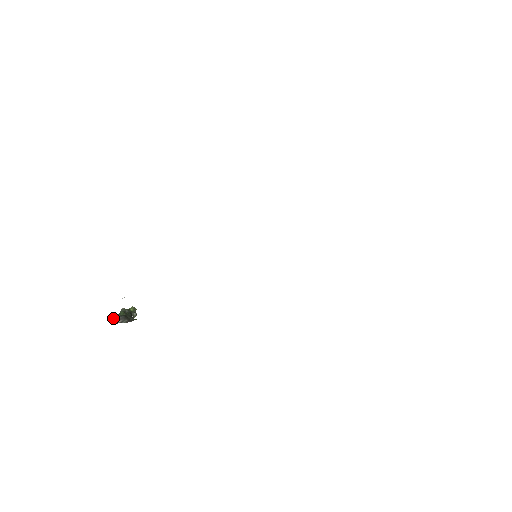
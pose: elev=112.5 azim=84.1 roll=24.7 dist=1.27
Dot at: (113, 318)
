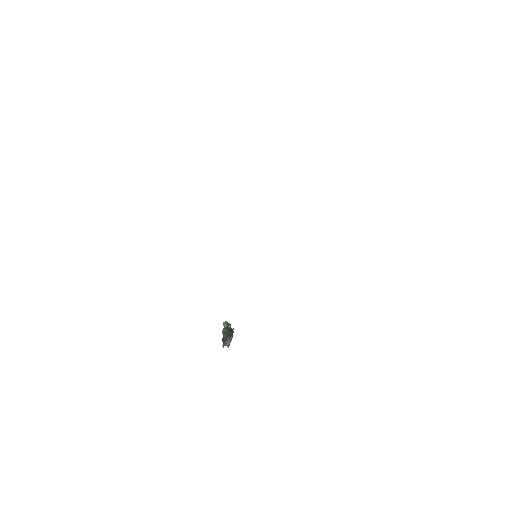
Dot at: occluded
